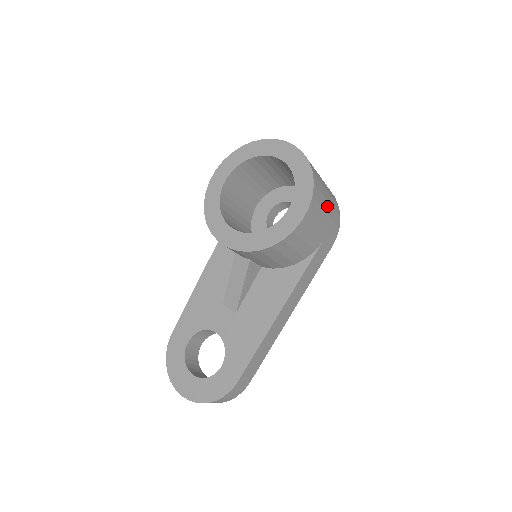
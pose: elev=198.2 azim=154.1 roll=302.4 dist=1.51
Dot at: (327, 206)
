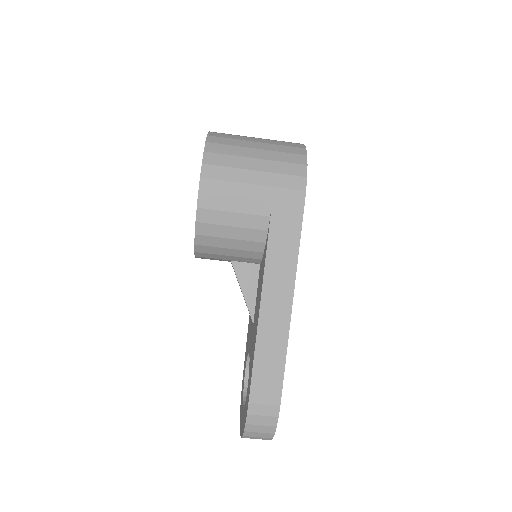
Dot at: (254, 163)
